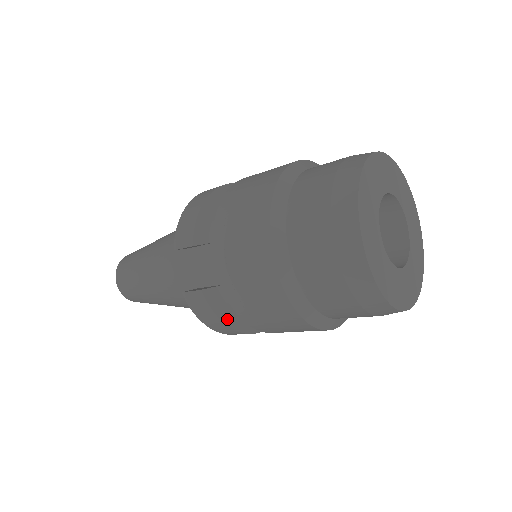
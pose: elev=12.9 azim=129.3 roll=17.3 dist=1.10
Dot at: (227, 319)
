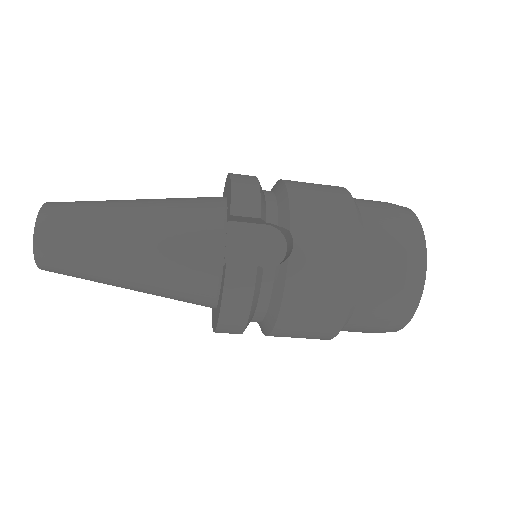
Dot at: (253, 306)
